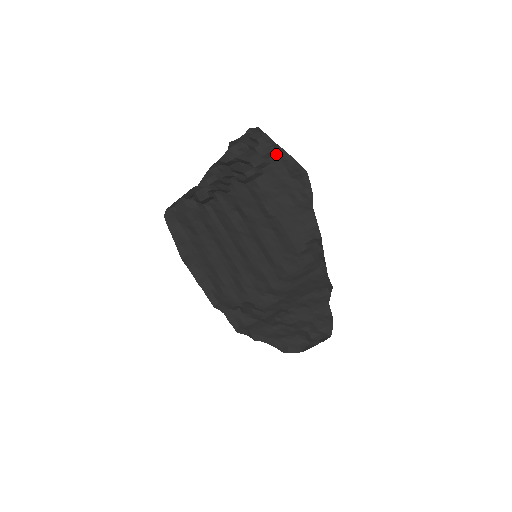
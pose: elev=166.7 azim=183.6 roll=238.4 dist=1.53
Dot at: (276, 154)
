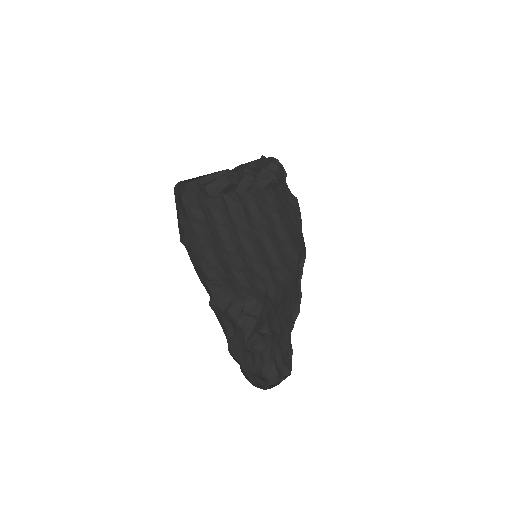
Dot at: (283, 183)
